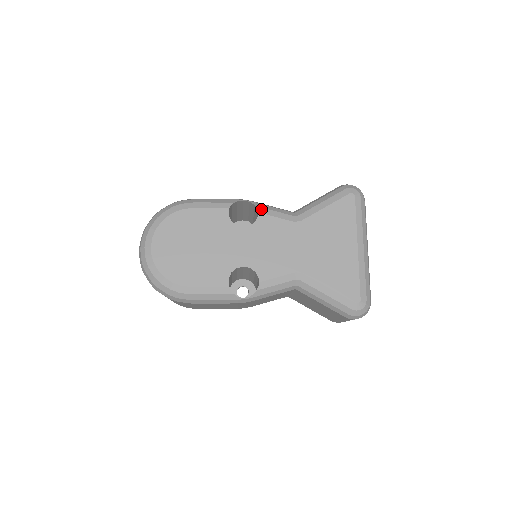
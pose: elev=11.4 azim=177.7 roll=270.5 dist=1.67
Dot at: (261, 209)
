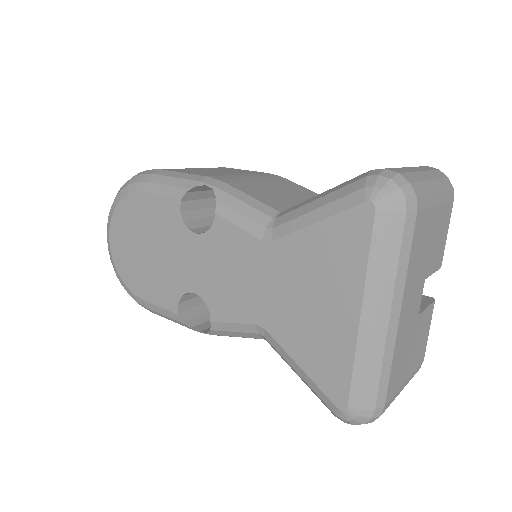
Dot at: (221, 207)
